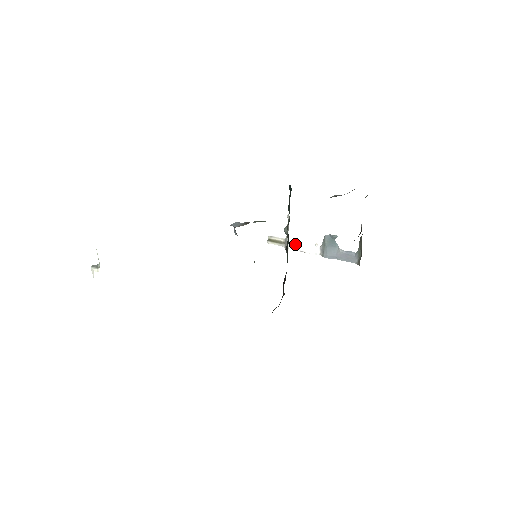
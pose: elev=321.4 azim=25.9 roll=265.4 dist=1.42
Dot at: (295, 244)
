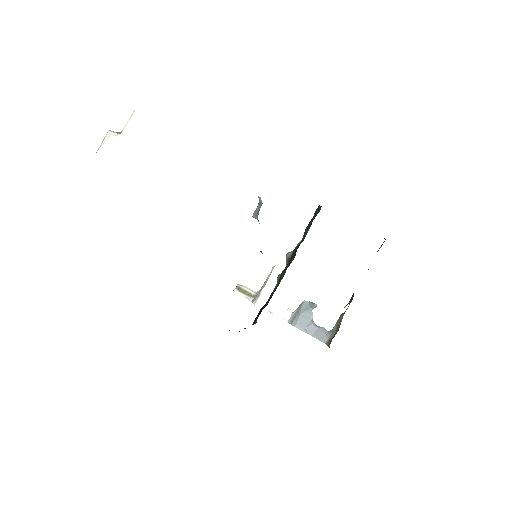
Dot at: (266, 301)
